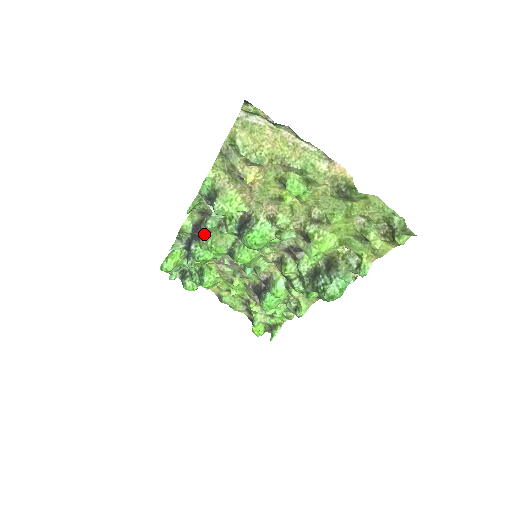
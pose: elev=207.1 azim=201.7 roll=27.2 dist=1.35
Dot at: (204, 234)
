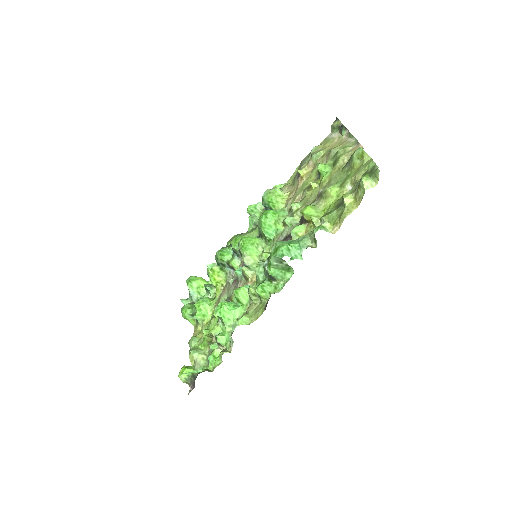
Dot at: (241, 233)
